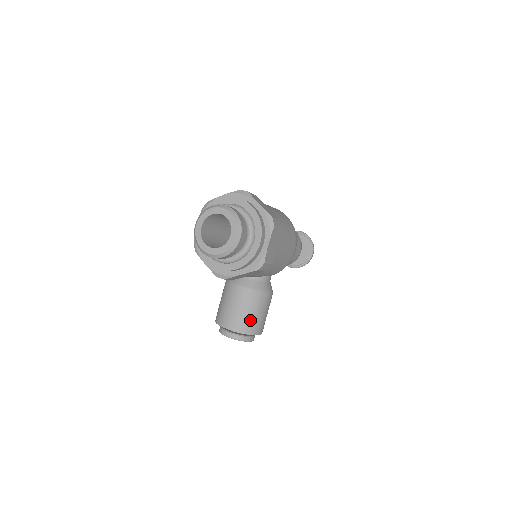
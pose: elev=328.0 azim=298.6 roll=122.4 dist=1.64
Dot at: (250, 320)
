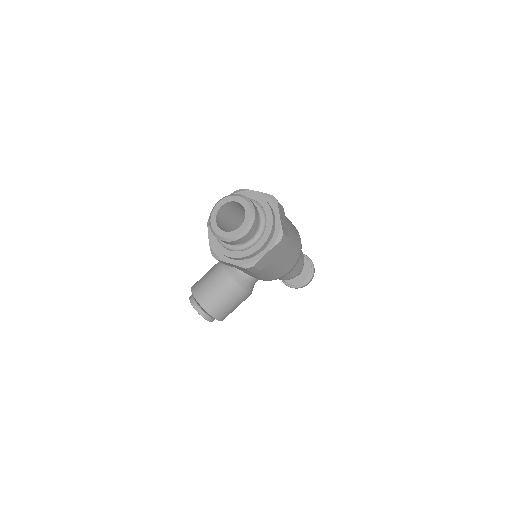
Dot at: (218, 304)
